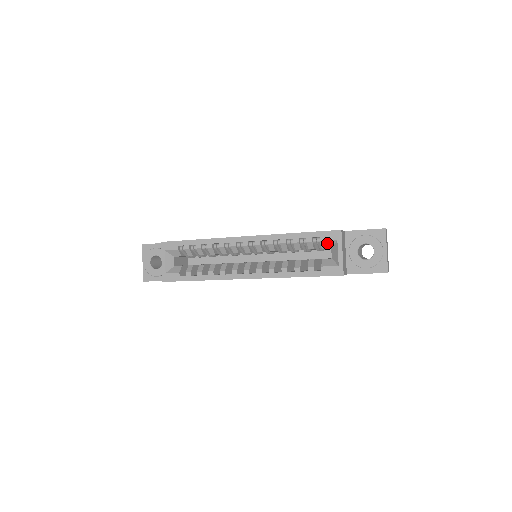
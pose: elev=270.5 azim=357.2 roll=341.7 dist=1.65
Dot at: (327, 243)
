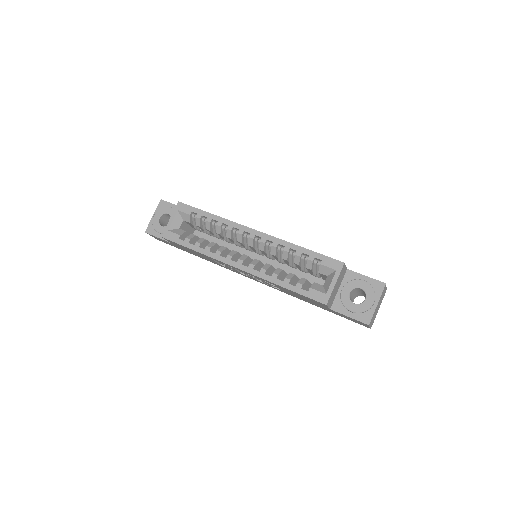
Dot at: (326, 269)
